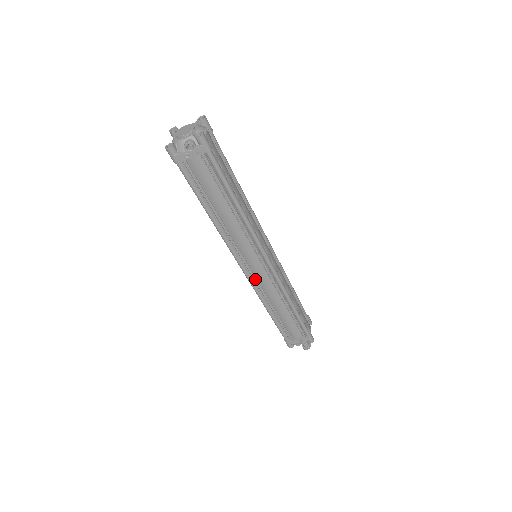
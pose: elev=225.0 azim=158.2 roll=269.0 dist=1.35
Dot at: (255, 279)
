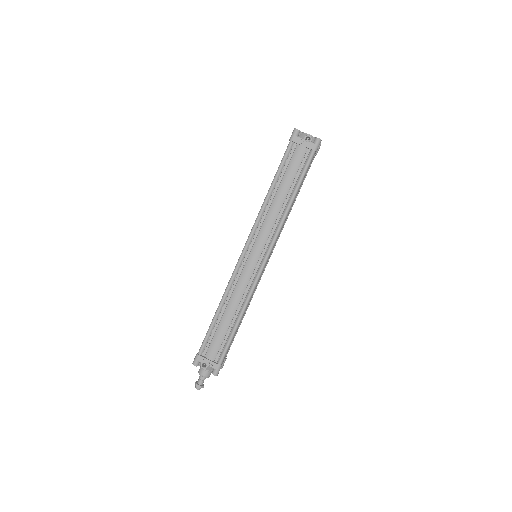
Dot at: (241, 268)
